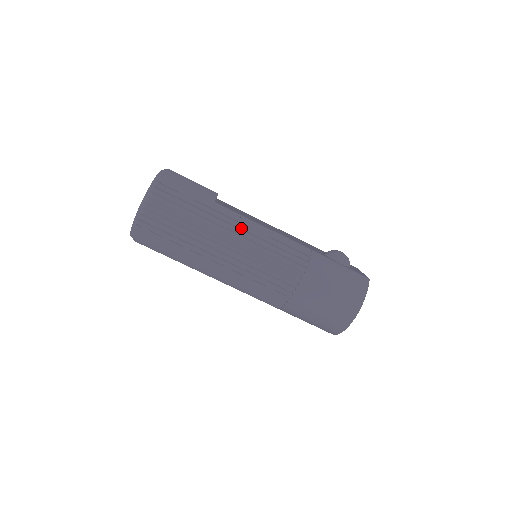
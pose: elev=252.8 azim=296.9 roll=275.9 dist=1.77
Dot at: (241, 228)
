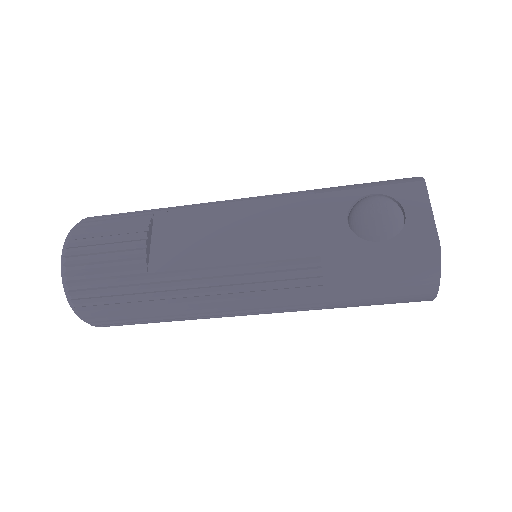
Dot at: (203, 288)
